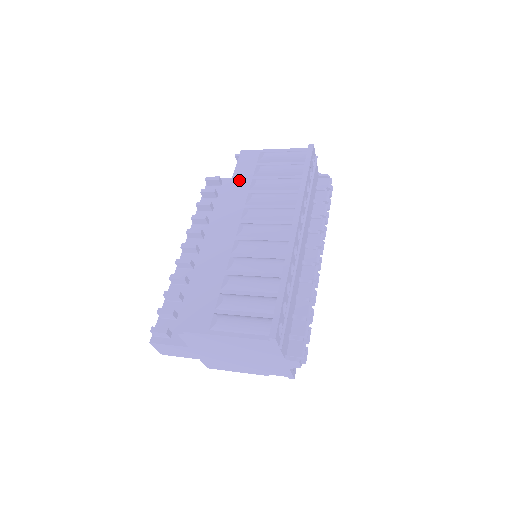
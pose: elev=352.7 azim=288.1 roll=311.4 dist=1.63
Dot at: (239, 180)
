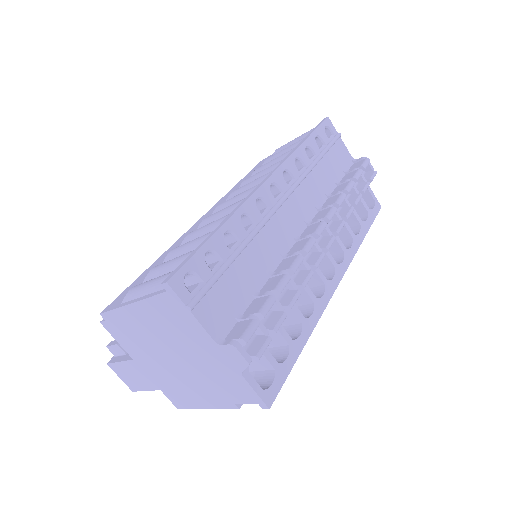
Dot at: (245, 178)
